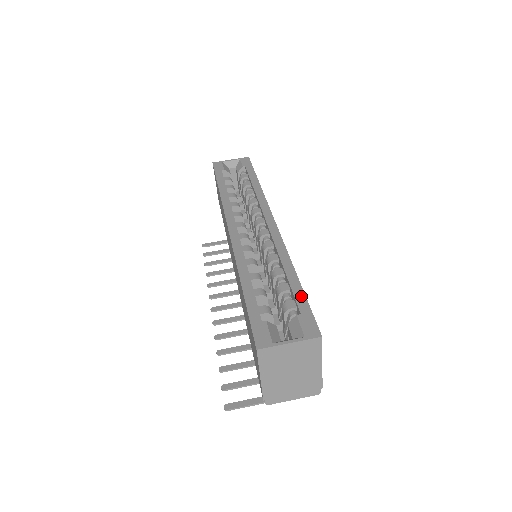
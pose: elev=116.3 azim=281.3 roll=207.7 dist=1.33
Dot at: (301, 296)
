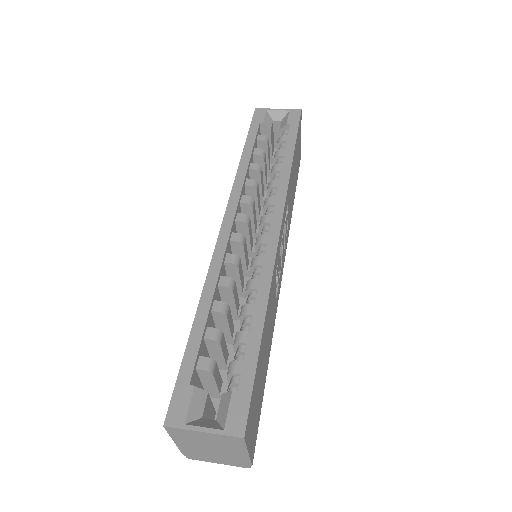
Dot at: (251, 363)
